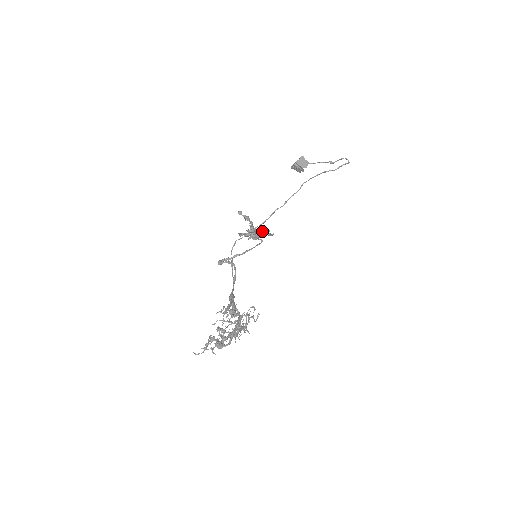
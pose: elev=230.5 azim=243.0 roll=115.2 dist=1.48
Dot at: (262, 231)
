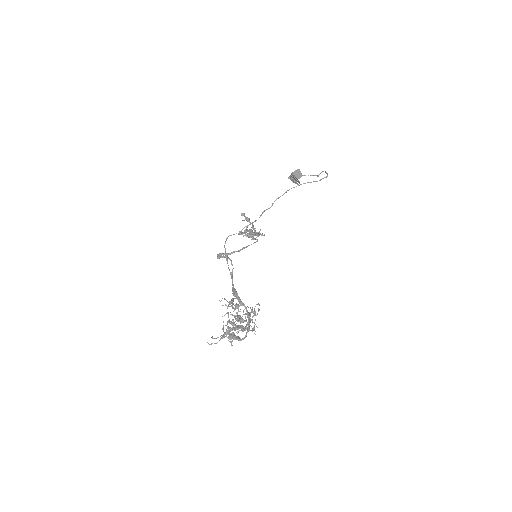
Dot at: (258, 232)
